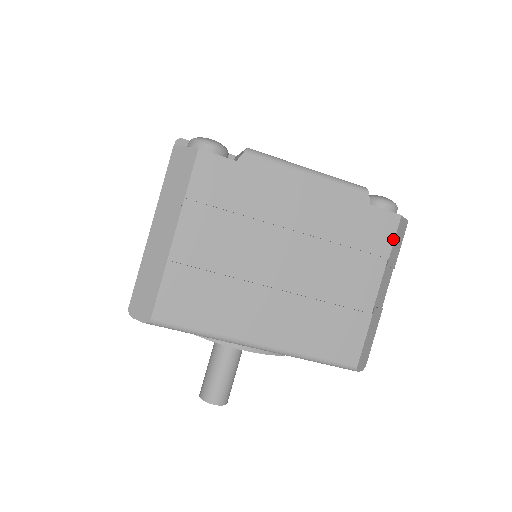
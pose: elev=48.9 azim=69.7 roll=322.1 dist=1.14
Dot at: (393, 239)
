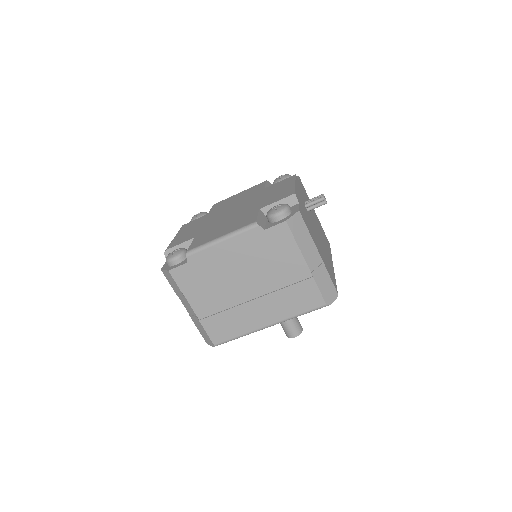
Dot at: (292, 235)
